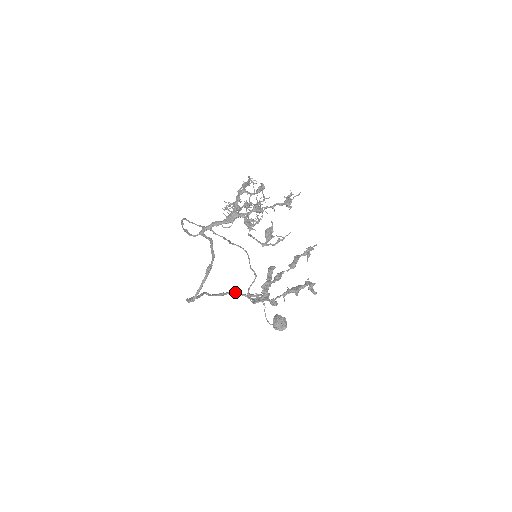
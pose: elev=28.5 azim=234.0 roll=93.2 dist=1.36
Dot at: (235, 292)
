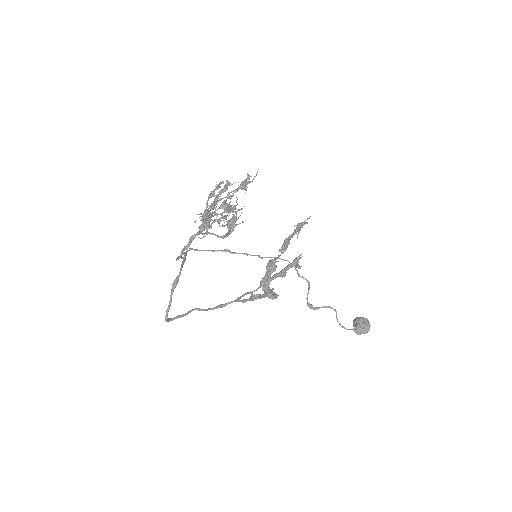
Dot at: occluded
